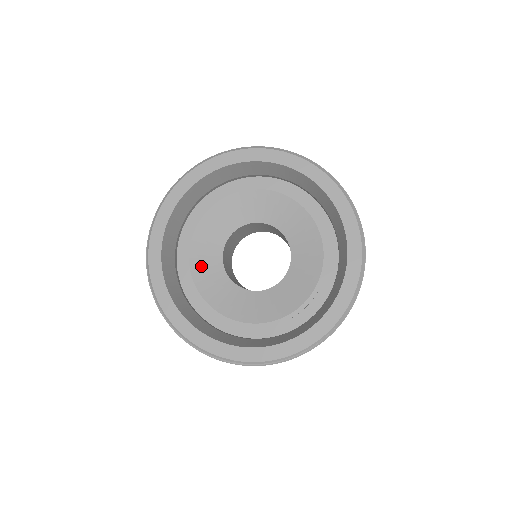
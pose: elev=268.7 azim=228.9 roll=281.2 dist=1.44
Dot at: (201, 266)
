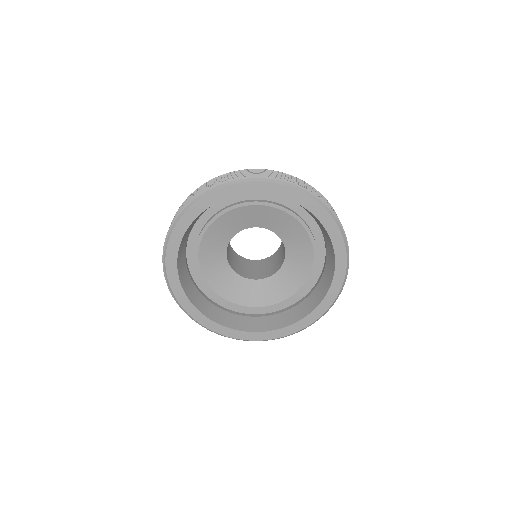
Dot at: (212, 238)
